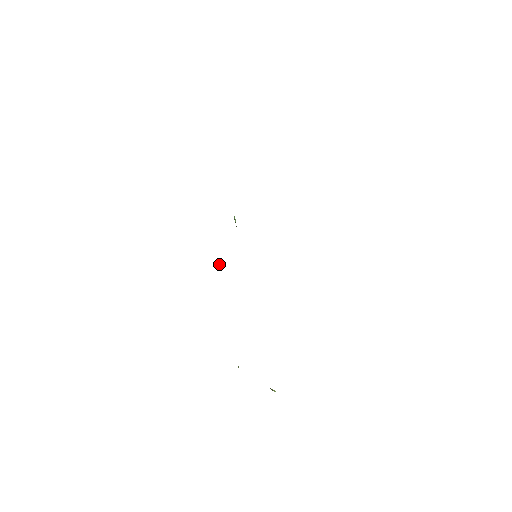
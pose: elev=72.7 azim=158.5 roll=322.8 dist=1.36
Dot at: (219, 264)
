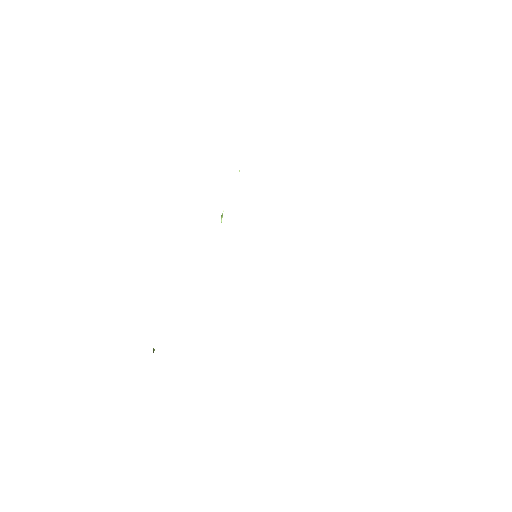
Dot at: (221, 218)
